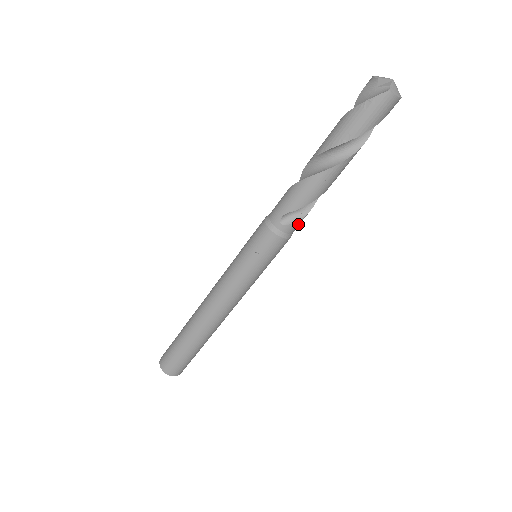
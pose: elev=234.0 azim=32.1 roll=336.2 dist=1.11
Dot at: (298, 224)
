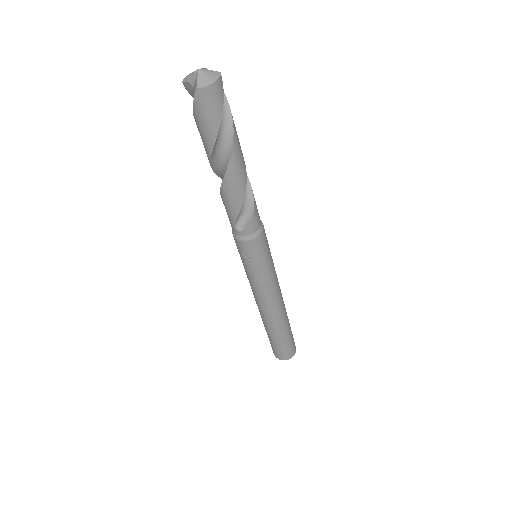
Dot at: (254, 221)
